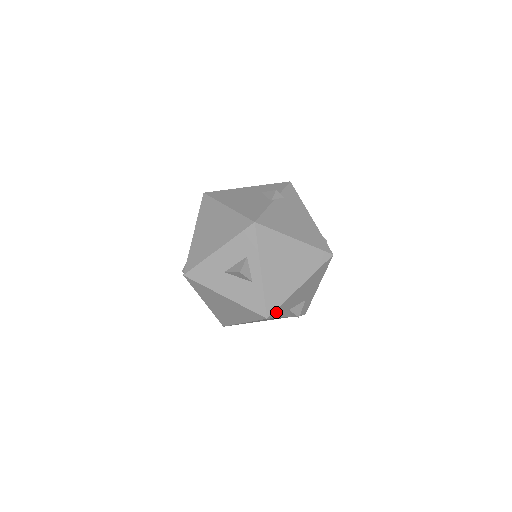
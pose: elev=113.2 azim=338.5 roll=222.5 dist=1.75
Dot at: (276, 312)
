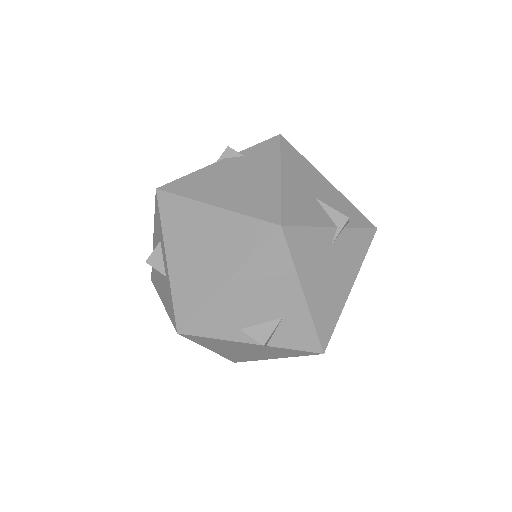
Dot at: (197, 325)
